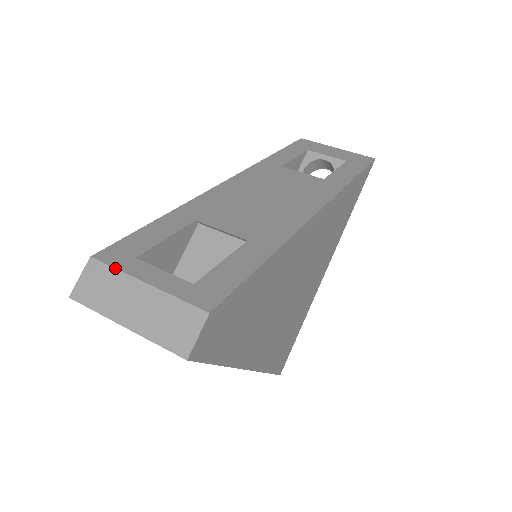
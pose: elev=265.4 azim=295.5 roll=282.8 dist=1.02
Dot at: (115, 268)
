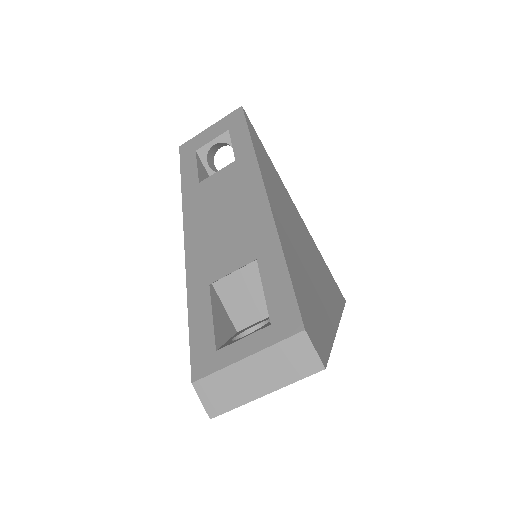
Dot at: (216, 372)
